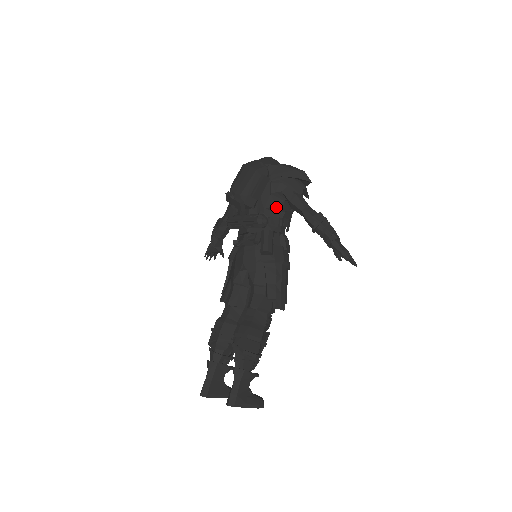
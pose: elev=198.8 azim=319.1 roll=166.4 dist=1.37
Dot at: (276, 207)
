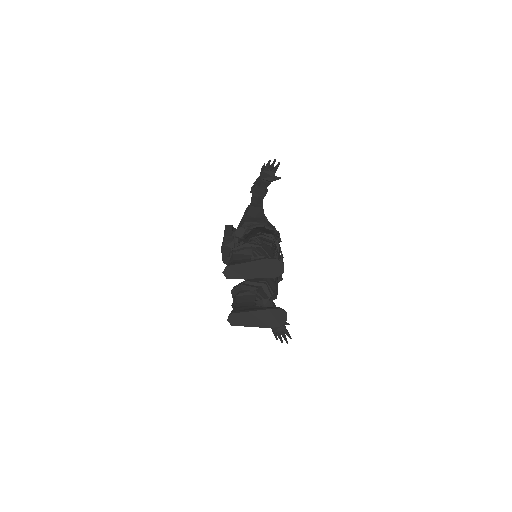
Dot at: occluded
